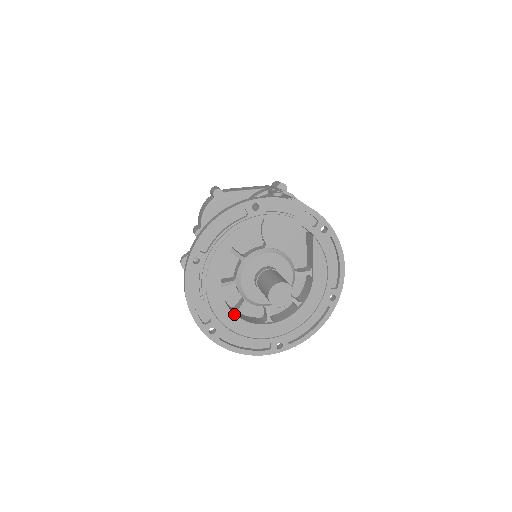
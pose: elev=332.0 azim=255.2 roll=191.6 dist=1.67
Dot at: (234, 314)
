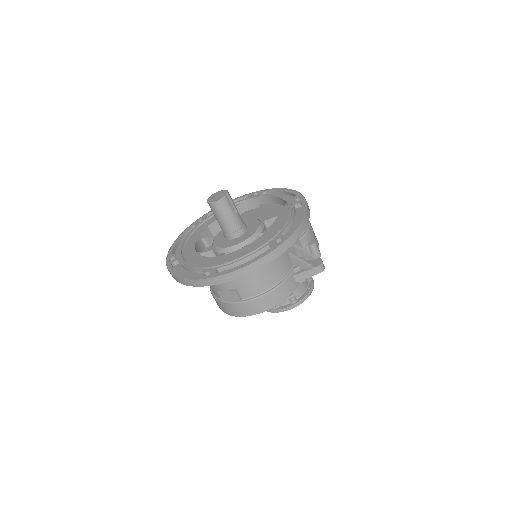
Dot at: (195, 249)
